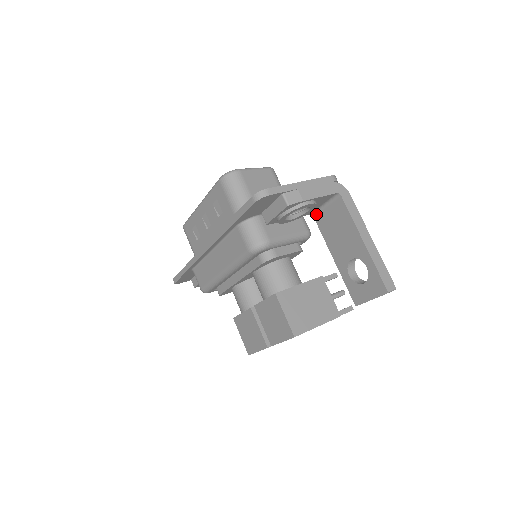
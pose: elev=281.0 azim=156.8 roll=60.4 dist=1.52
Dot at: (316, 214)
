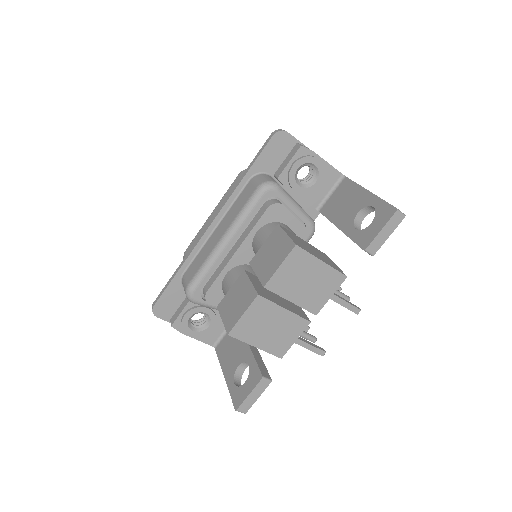
Dot at: (322, 207)
